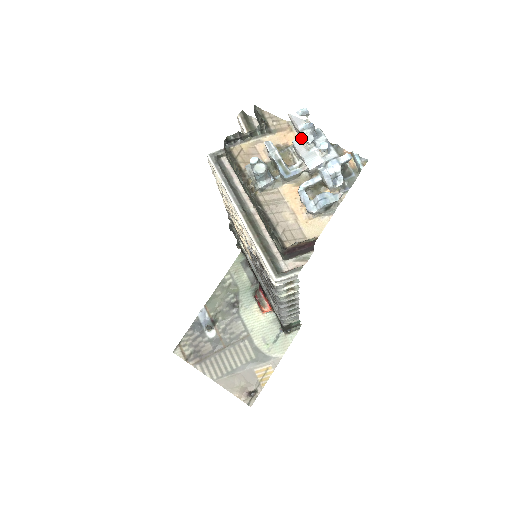
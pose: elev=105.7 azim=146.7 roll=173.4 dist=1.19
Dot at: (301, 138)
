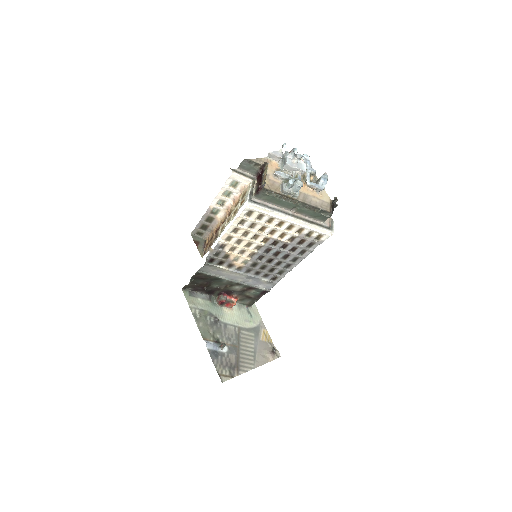
Dot at: (289, 160)
